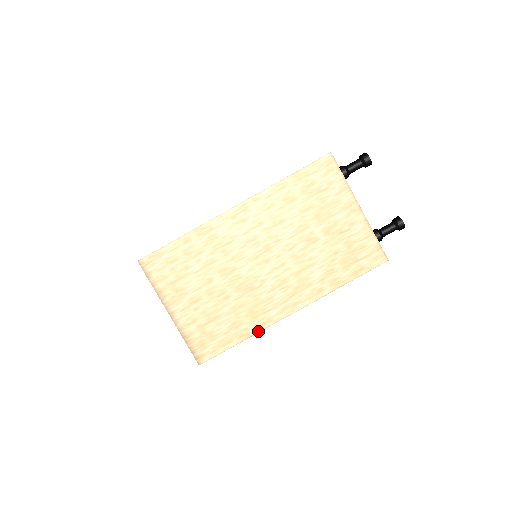
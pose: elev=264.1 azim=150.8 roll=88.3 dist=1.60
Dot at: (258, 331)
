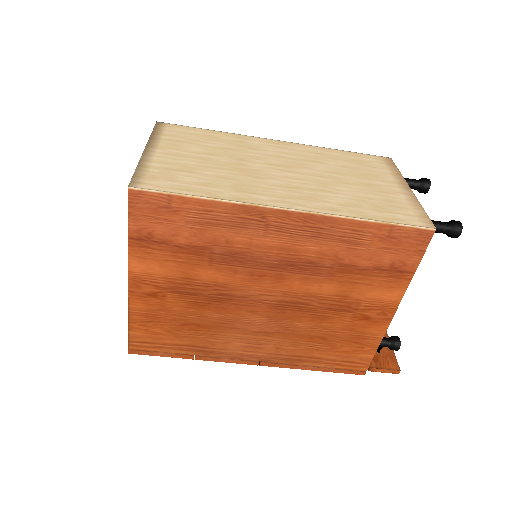
Dot at: (232, 200)
